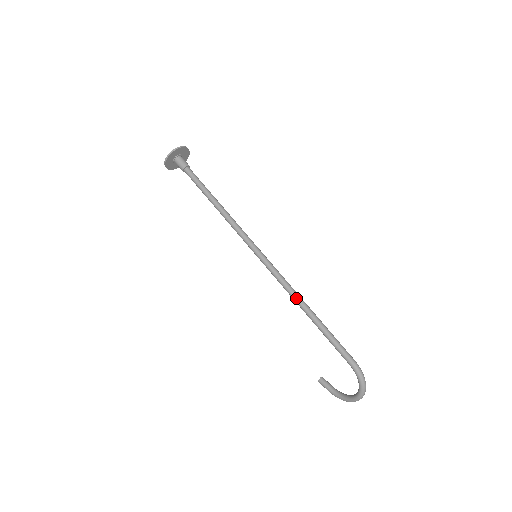
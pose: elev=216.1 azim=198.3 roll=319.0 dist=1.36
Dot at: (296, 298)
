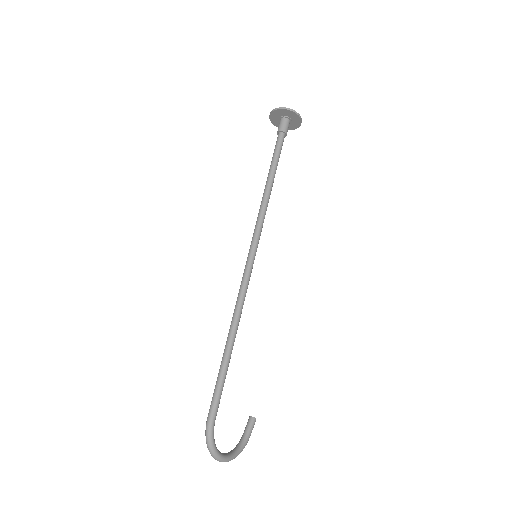
Dot at: (232, 319)
